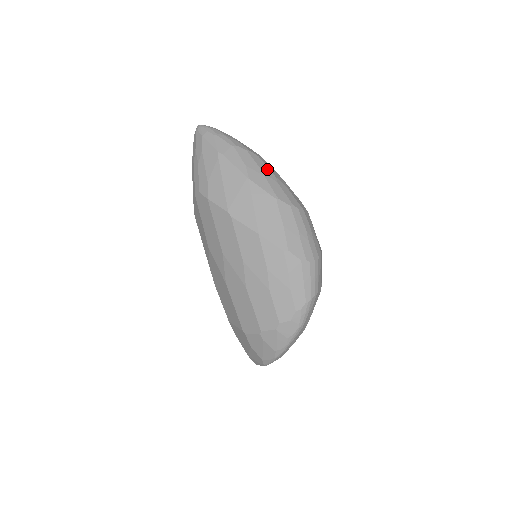
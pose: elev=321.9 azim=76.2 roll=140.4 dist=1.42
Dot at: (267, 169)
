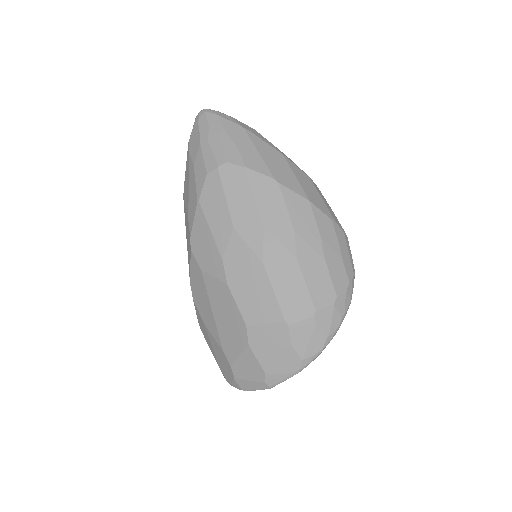
Dot at: occluded
